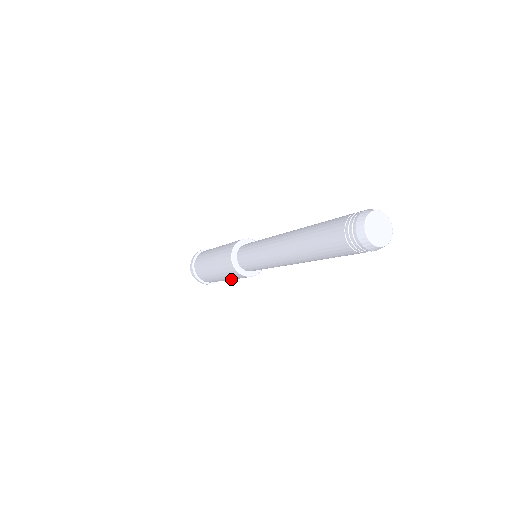
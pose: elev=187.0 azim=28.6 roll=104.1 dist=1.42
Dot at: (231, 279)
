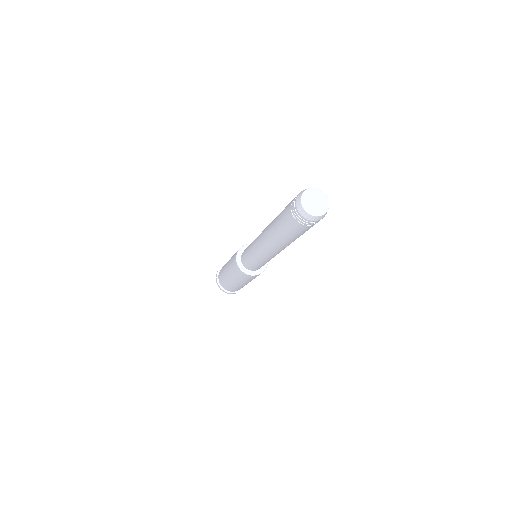
Dot at: (244, 282)
